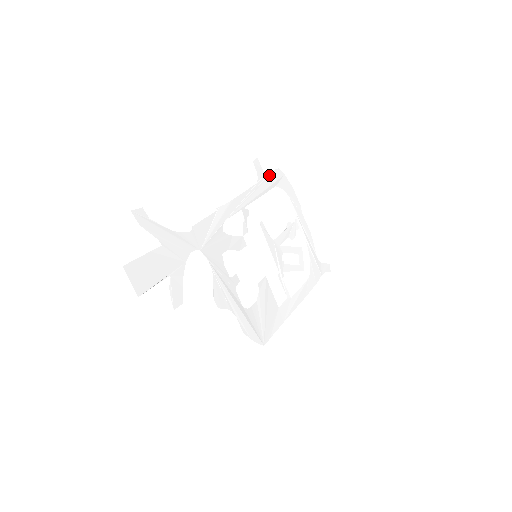
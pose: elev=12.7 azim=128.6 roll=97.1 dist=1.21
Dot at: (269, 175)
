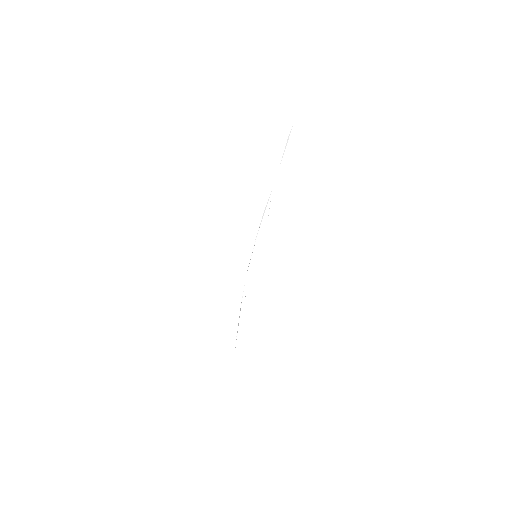
Dot at: occluded
